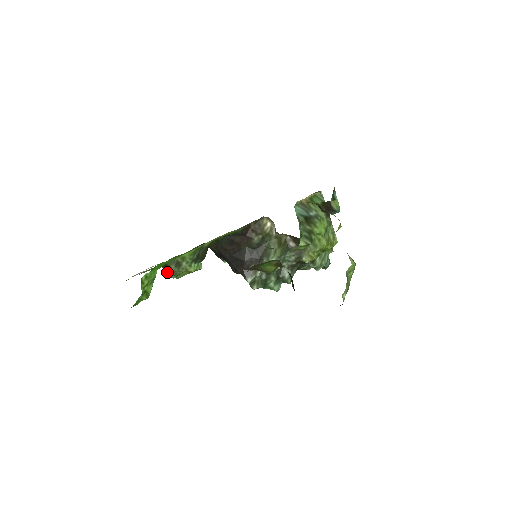
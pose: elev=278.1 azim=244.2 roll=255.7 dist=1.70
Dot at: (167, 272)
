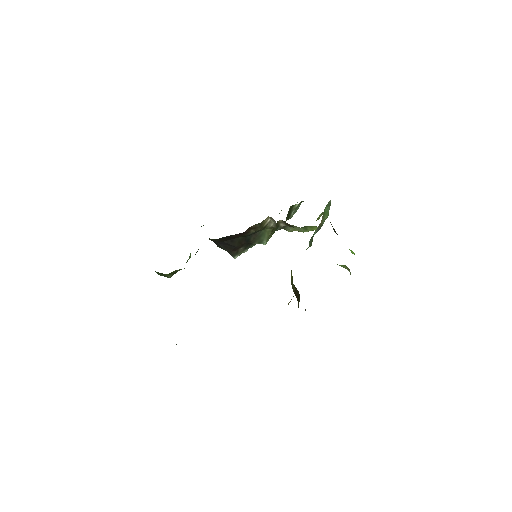
Dot at: (159, 274)
